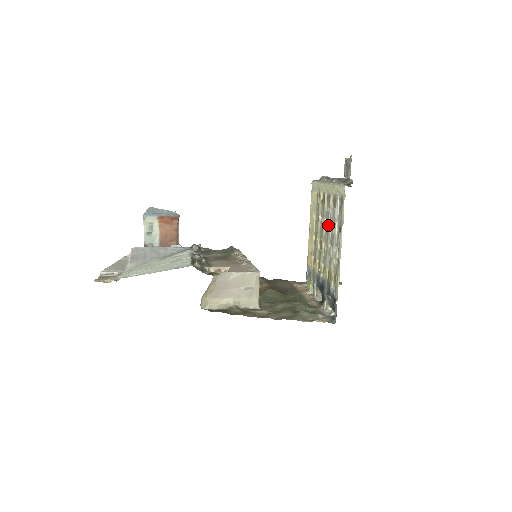
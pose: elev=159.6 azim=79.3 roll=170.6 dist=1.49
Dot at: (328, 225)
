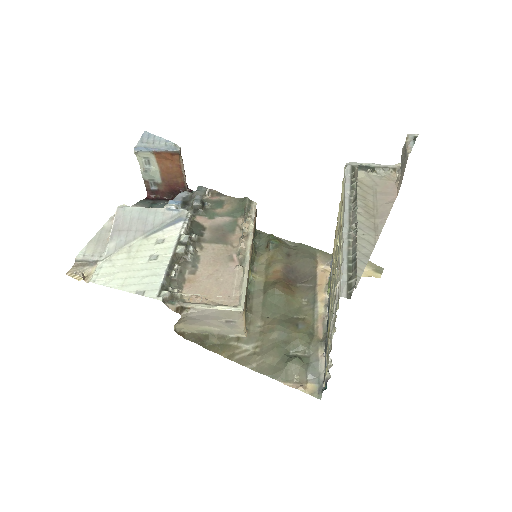
Dot at: occluded
